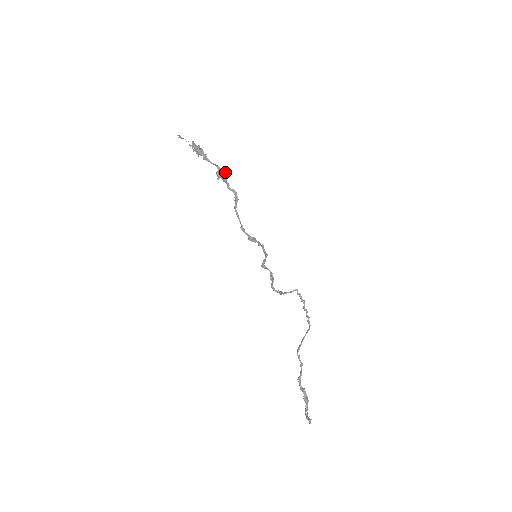
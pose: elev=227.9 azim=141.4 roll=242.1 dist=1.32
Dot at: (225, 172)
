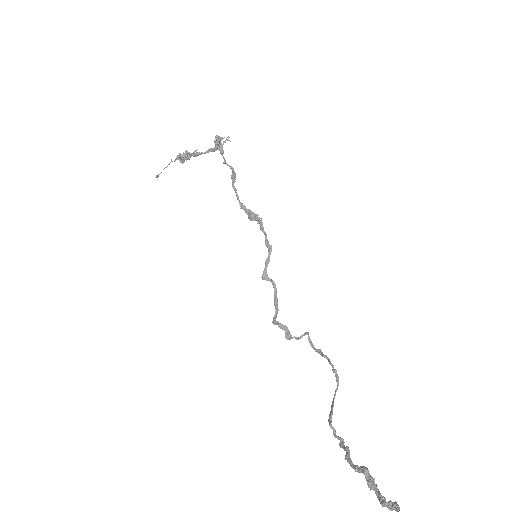
Dot at: (224, 137)
